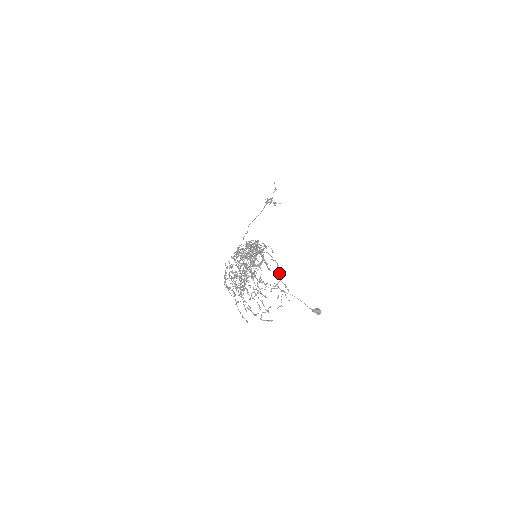
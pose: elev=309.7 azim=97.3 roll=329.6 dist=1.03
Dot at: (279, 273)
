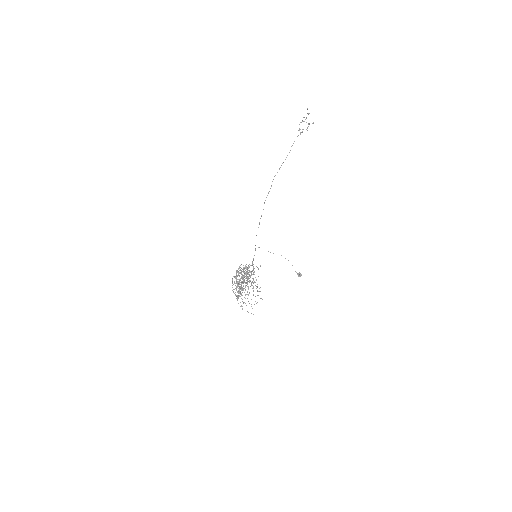
Dot at: occluded
